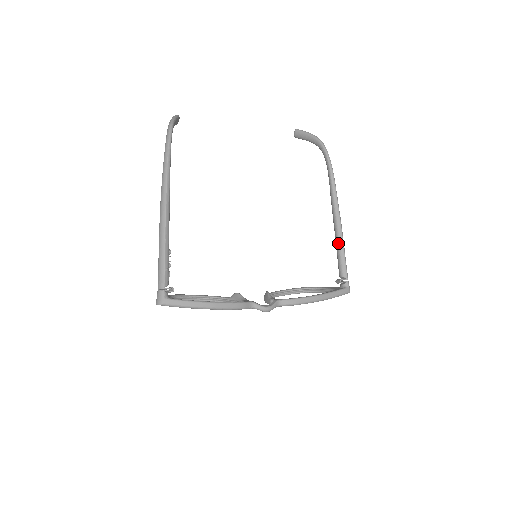
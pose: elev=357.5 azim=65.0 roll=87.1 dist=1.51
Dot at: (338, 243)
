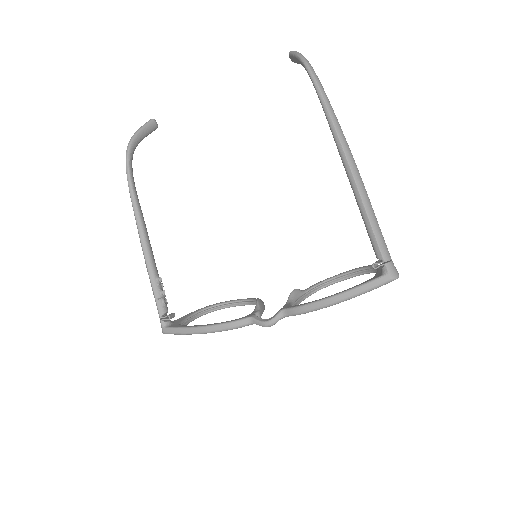
Dot at: occluded
